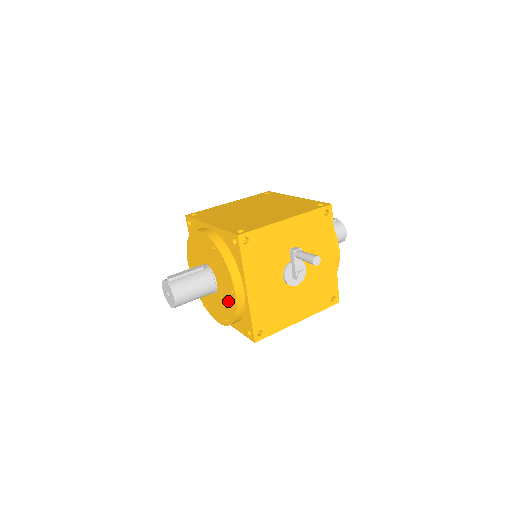
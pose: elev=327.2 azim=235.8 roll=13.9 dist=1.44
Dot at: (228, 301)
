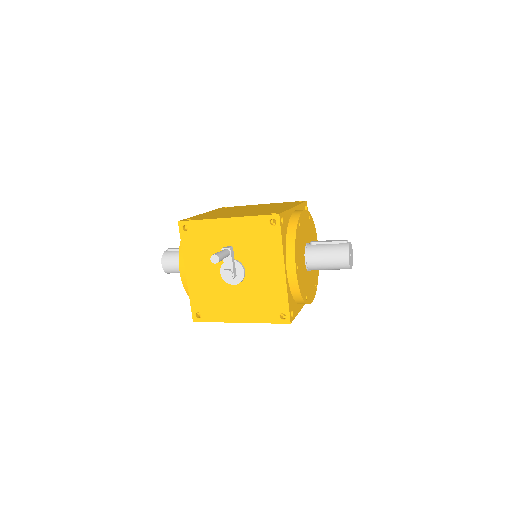
Dot at: occluded
